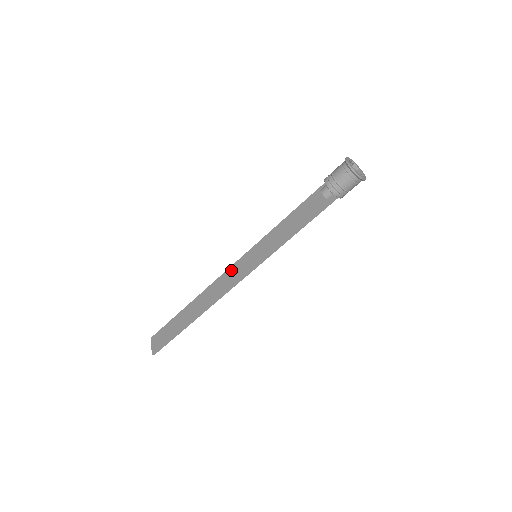
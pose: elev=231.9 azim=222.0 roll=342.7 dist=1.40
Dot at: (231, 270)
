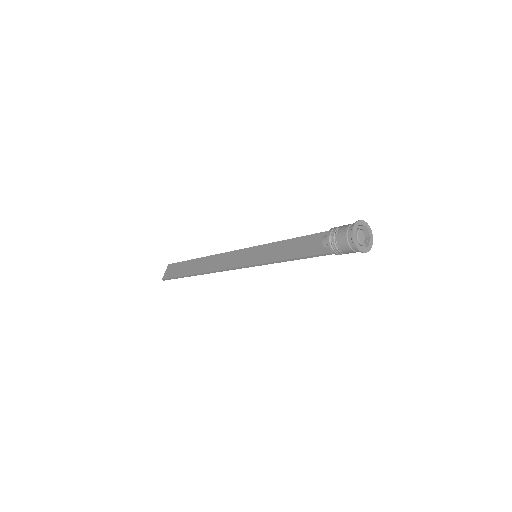
Dot at: (236, 253)
